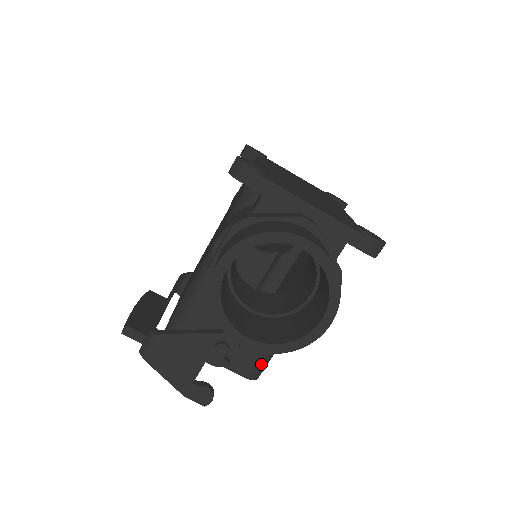
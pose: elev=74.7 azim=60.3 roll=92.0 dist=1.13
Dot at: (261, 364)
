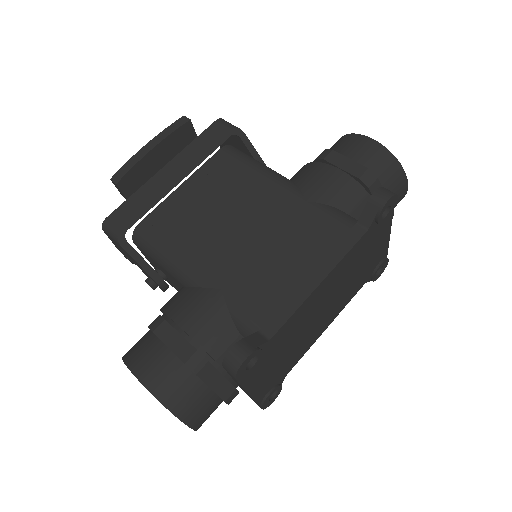
Dot at: occluded
